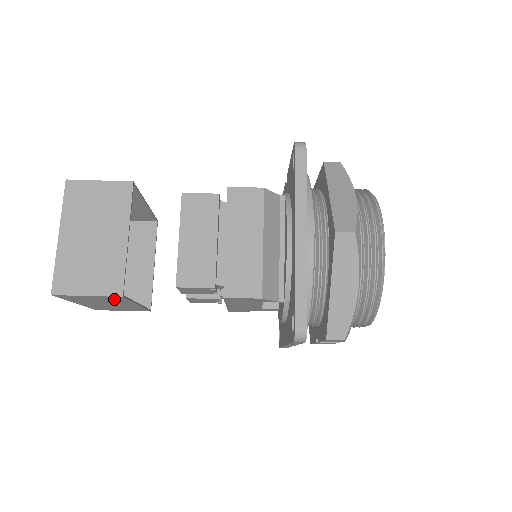
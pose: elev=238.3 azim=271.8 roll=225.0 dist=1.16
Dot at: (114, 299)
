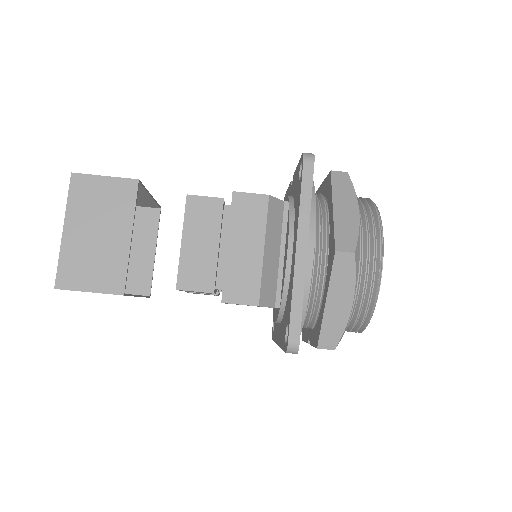
Dot at: occluded
